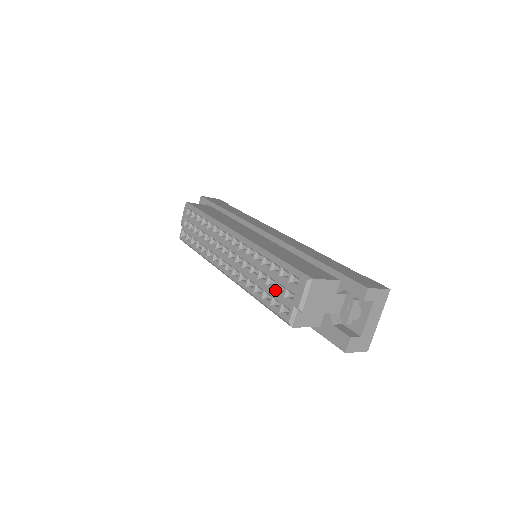
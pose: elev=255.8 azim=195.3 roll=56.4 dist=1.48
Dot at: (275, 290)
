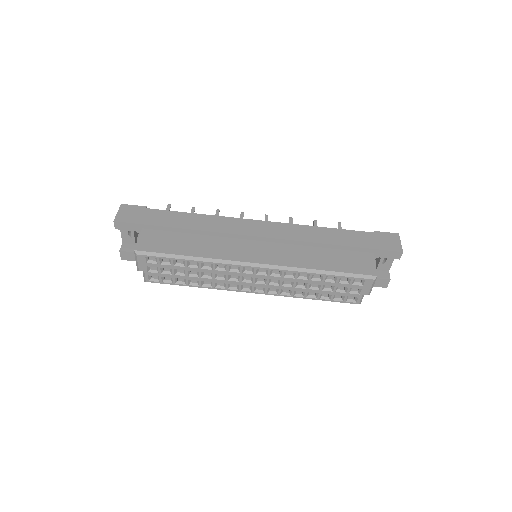
Dot at: (336, 291)
